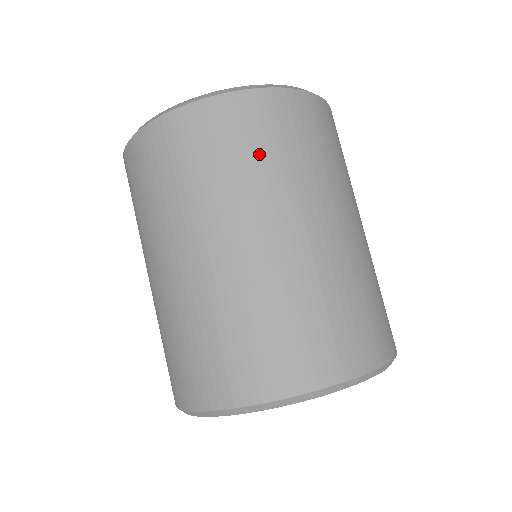
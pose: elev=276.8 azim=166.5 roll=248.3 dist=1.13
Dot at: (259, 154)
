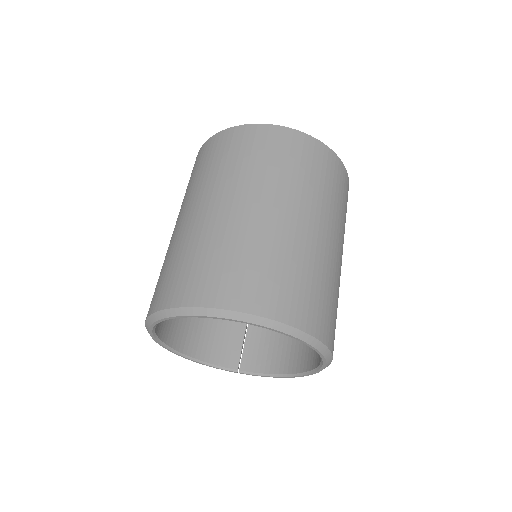
Dot at: (249, 158)
